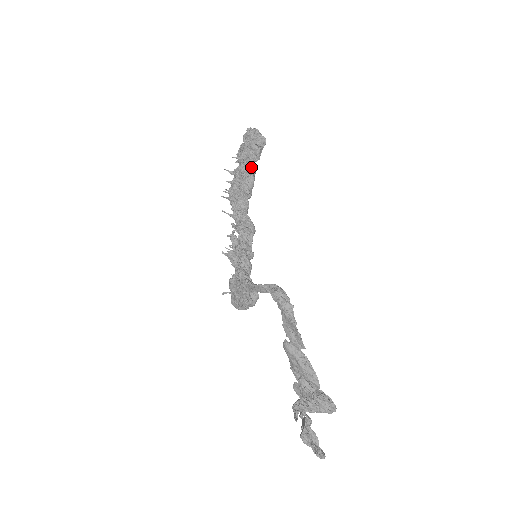
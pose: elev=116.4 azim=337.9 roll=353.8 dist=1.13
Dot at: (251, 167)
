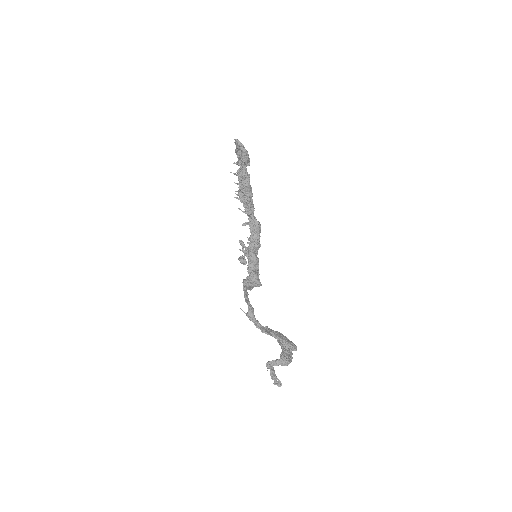
Dot at: (244, 177)
